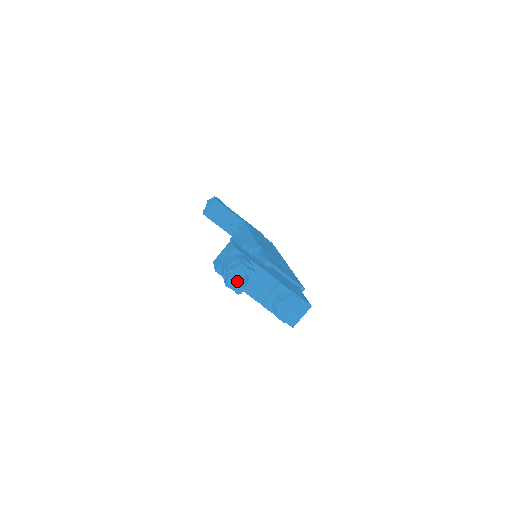
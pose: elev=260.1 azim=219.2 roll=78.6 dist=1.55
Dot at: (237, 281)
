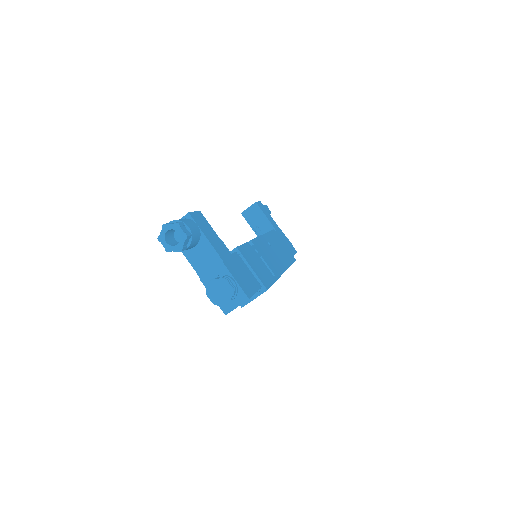
Dot at: (176, 242)
